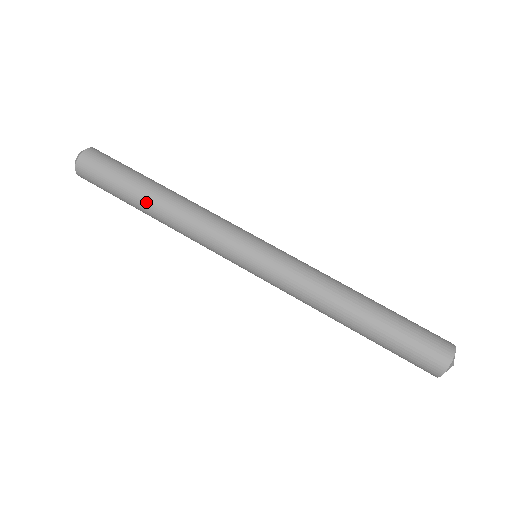
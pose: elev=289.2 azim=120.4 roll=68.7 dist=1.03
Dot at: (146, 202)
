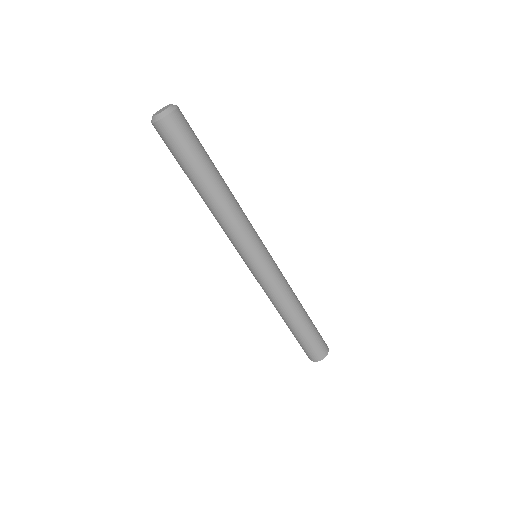
Dot at: occluded
